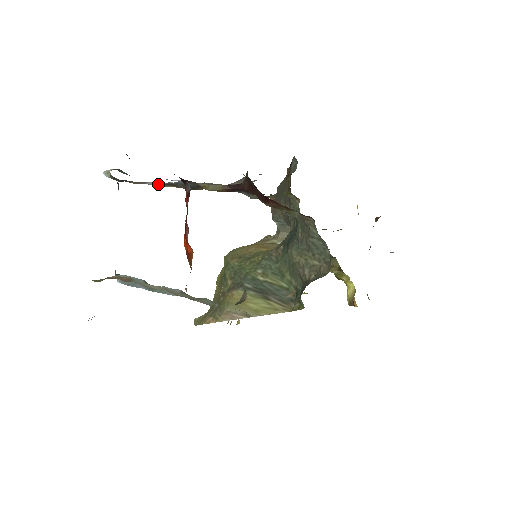
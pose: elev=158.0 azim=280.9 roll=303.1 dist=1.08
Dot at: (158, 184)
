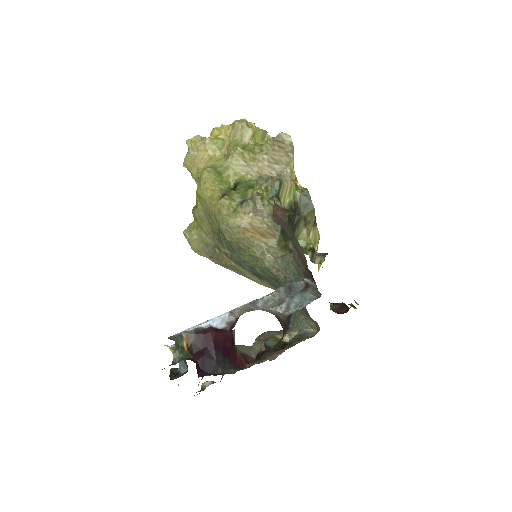
Dot at: (206, 330)
